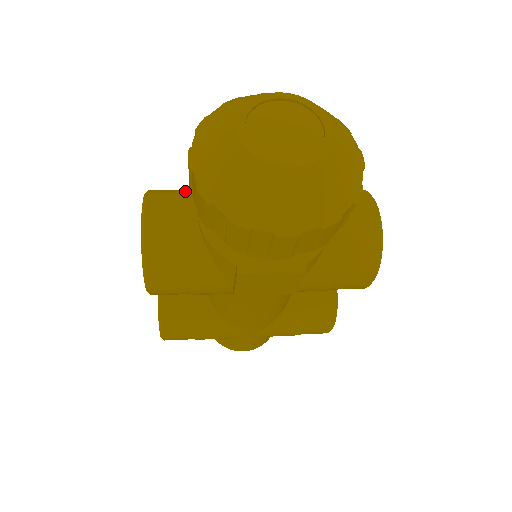
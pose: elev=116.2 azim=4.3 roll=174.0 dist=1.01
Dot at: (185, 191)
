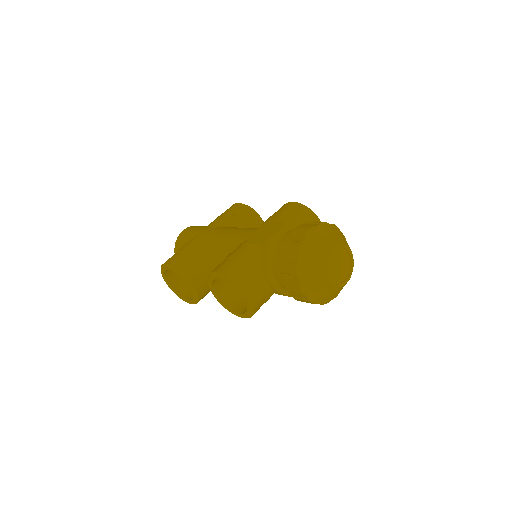
Dot at: (250, 269)
